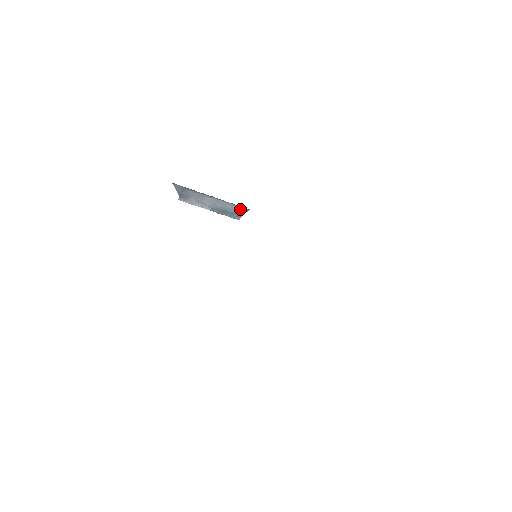
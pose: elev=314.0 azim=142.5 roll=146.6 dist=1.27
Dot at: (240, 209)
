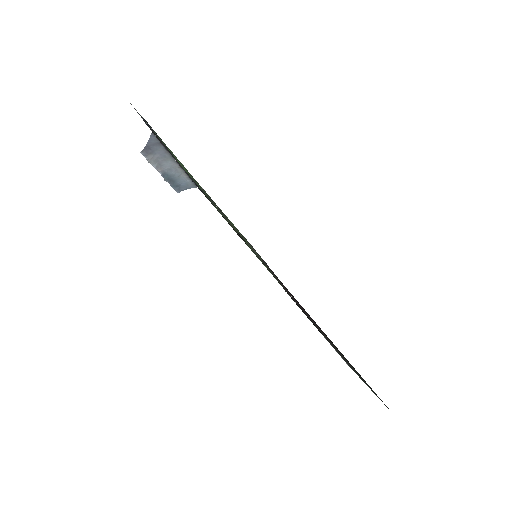
Dot at: (189, 183)
